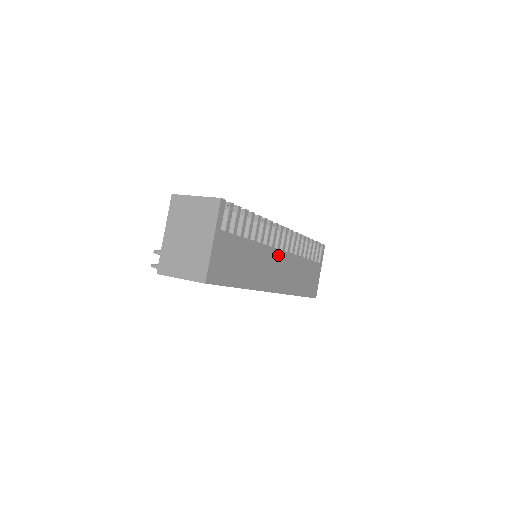
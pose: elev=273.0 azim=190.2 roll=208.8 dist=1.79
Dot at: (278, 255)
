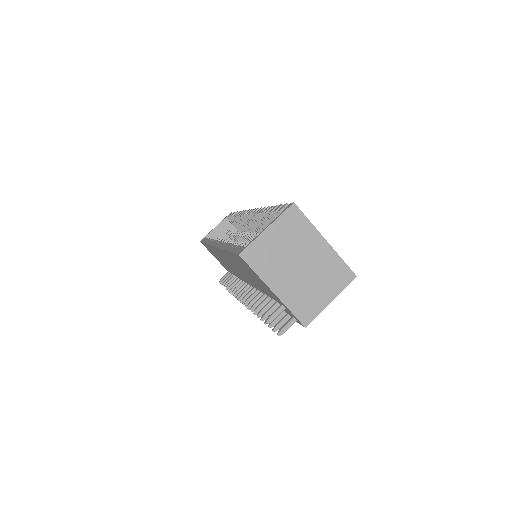
Dot at: occluded
